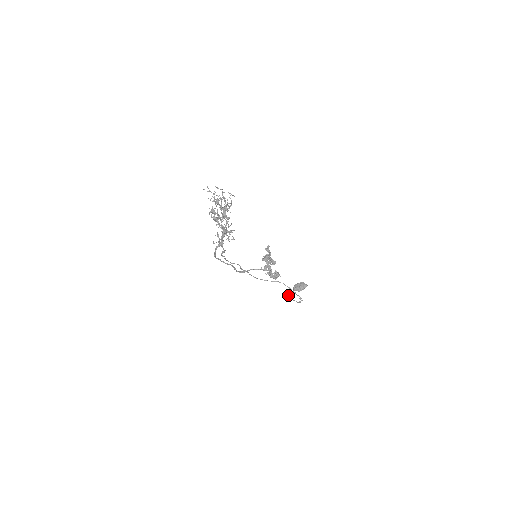
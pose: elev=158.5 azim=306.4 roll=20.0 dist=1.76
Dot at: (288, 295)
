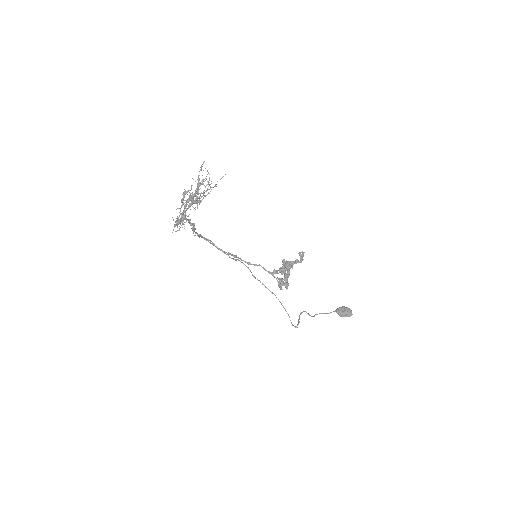
Dot at: occluded
